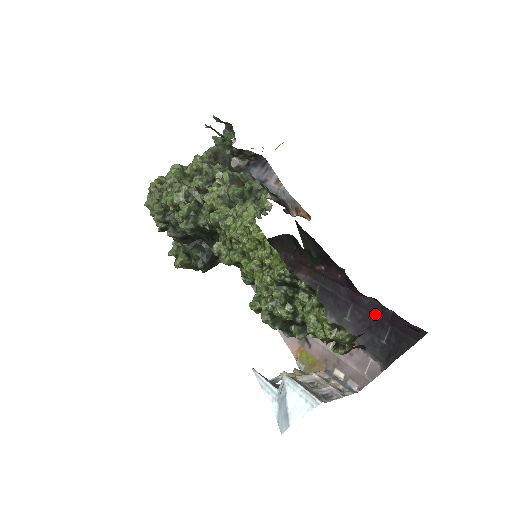
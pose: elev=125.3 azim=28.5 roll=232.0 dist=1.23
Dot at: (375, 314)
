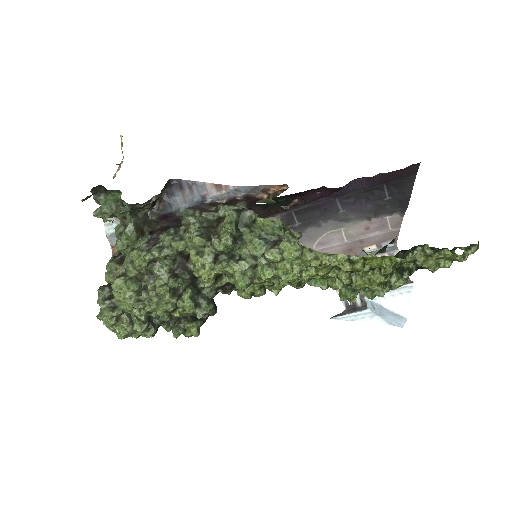
Dot at: (365, 188)
